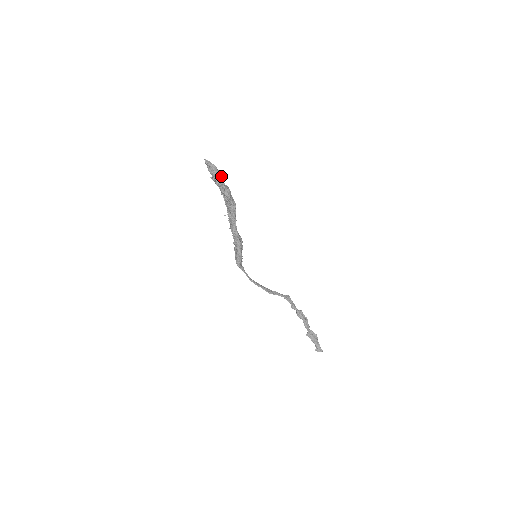
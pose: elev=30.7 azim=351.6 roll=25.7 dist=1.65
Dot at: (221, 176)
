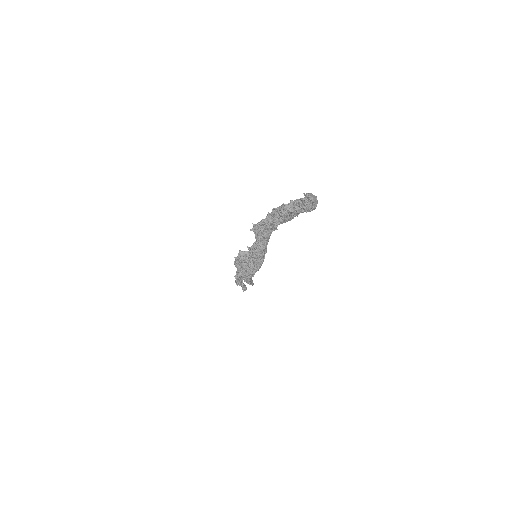
Dot at: occluded
